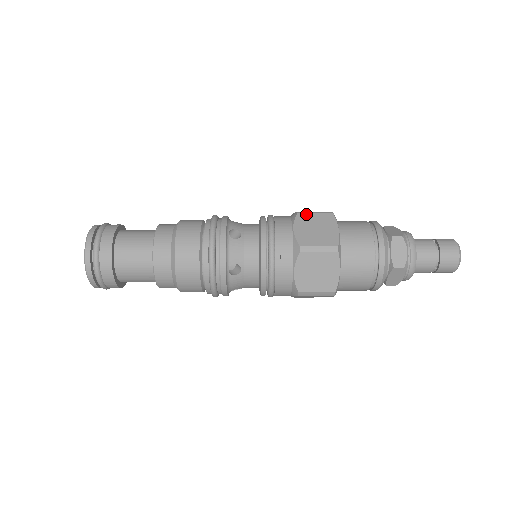
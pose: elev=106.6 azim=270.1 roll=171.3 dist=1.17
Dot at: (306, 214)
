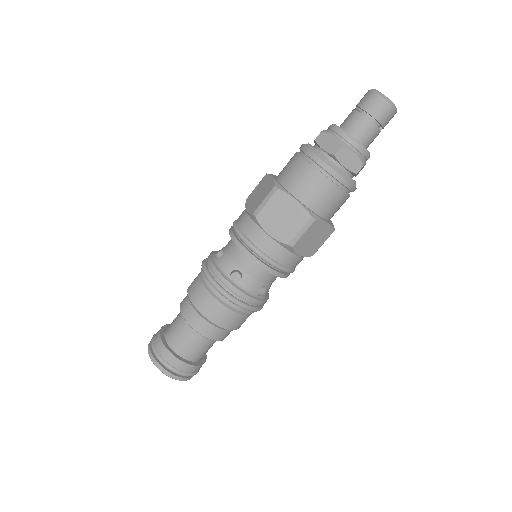
Dot at: (262, 211)
